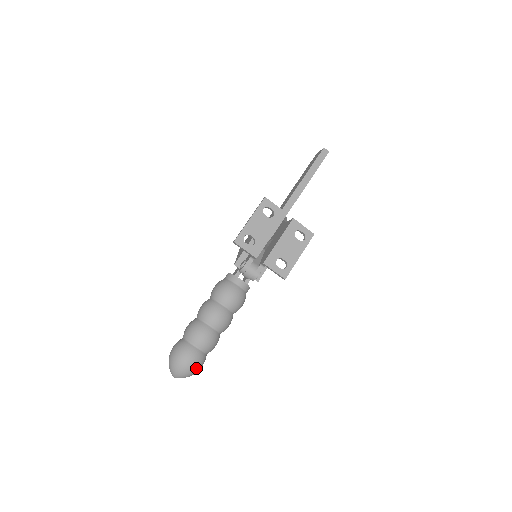
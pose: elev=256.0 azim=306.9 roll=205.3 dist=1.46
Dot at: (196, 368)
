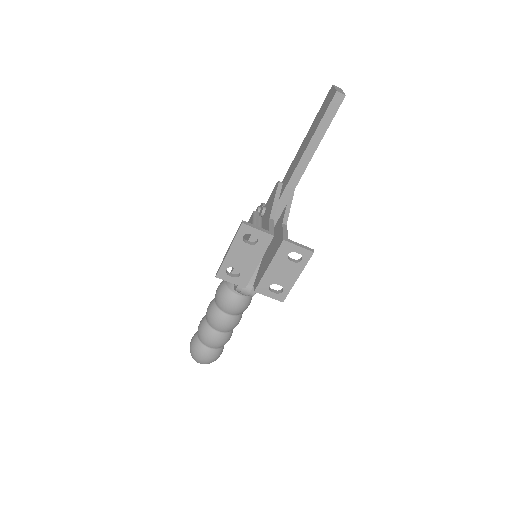
Dot at: (214, 360)
